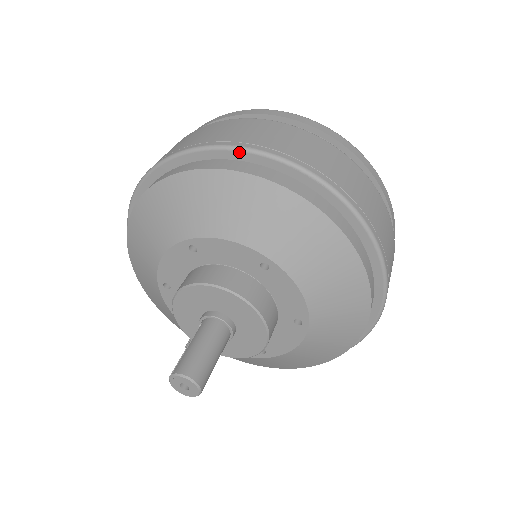
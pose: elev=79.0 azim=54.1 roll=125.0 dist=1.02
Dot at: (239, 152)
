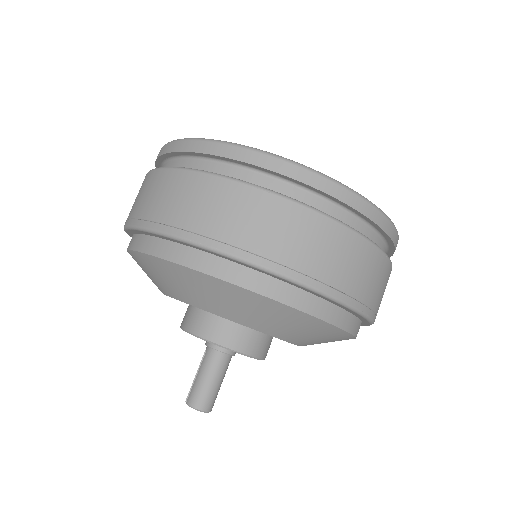
Dot at: (197, 247)
